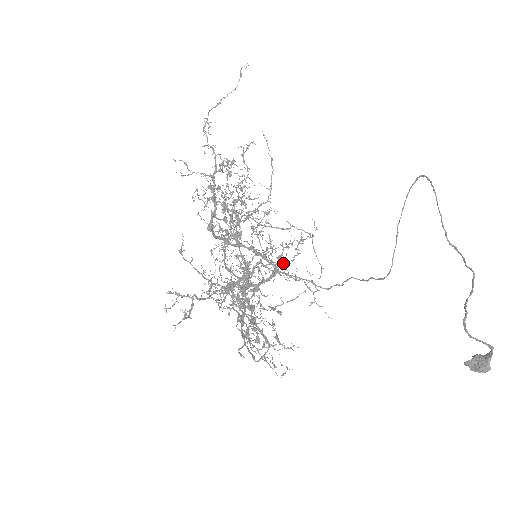
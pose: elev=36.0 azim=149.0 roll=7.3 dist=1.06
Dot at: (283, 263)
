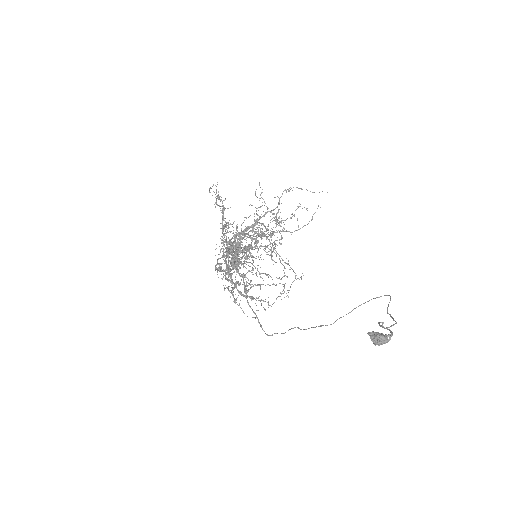
Dot at: (262, 284)
